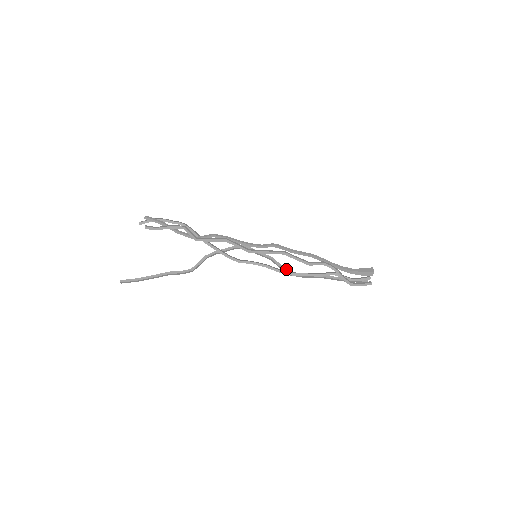
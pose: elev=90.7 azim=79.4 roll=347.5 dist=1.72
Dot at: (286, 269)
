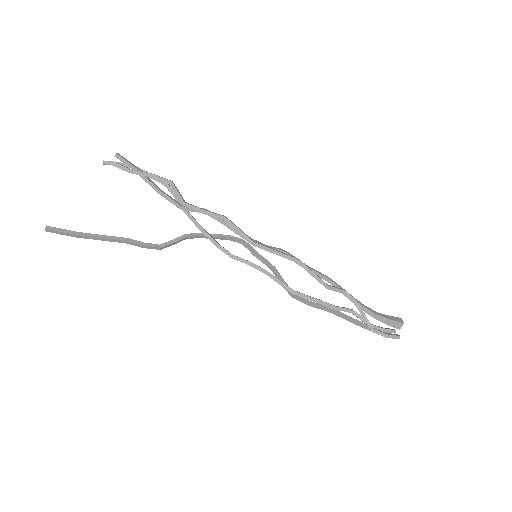
Dot at: occluded
